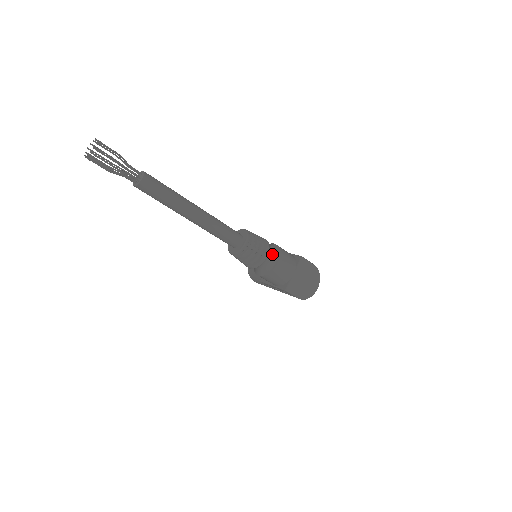
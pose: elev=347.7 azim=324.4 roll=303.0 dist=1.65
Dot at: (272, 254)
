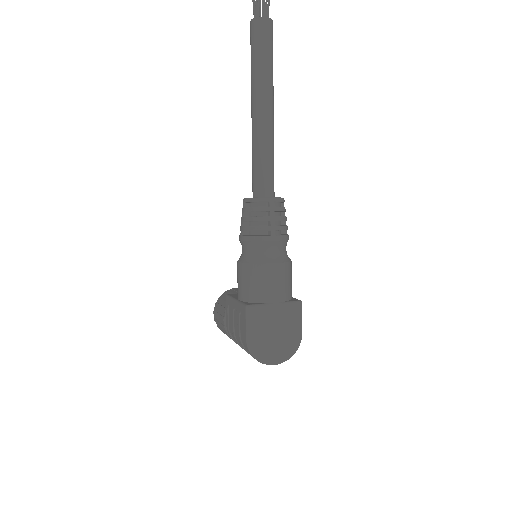
Dot at: (280, 251)
